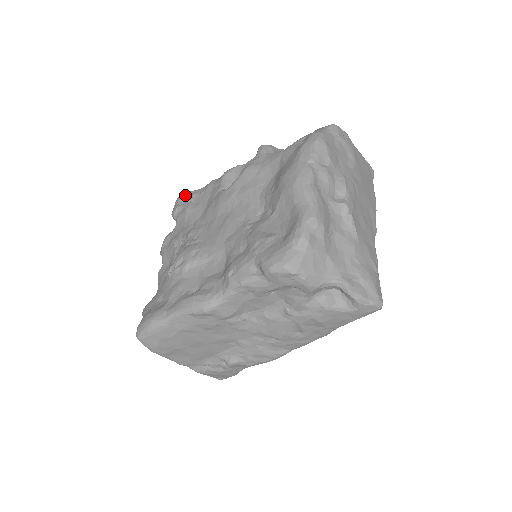
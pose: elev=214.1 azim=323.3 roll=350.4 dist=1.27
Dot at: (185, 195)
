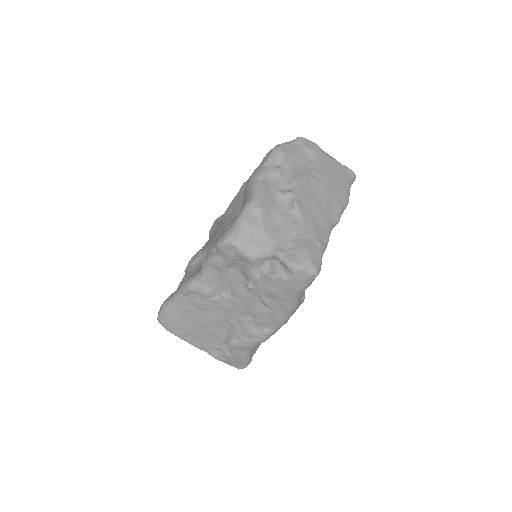
Dot at: (217, 219)
